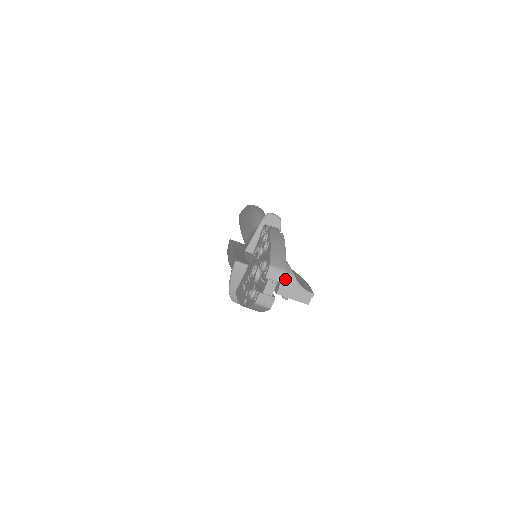
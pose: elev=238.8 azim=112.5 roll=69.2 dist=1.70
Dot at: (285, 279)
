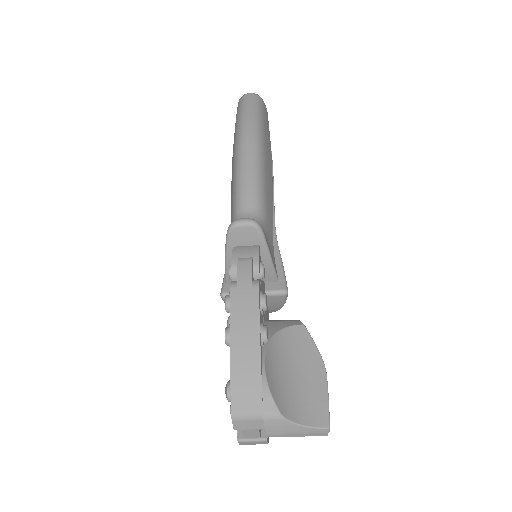
Dot at: (267, 426)
